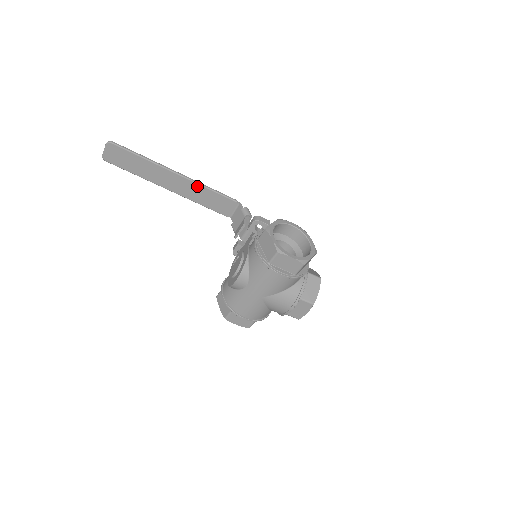
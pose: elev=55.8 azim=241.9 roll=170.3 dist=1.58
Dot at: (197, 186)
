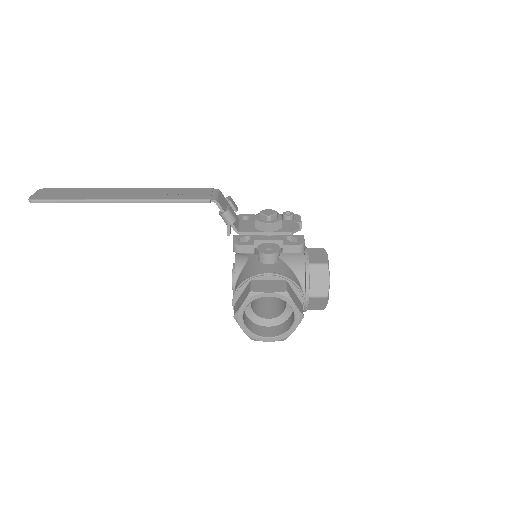
Dot at: (153, 201)
